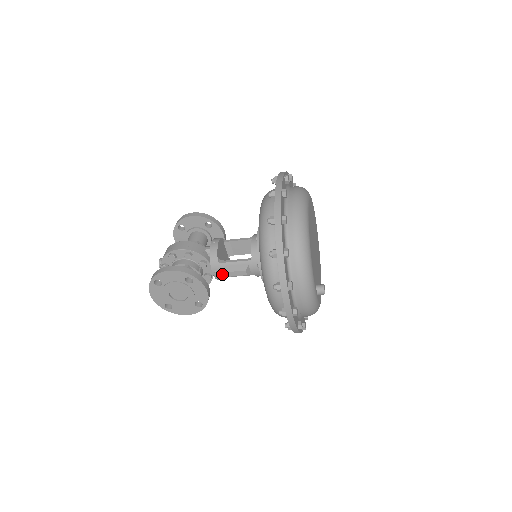
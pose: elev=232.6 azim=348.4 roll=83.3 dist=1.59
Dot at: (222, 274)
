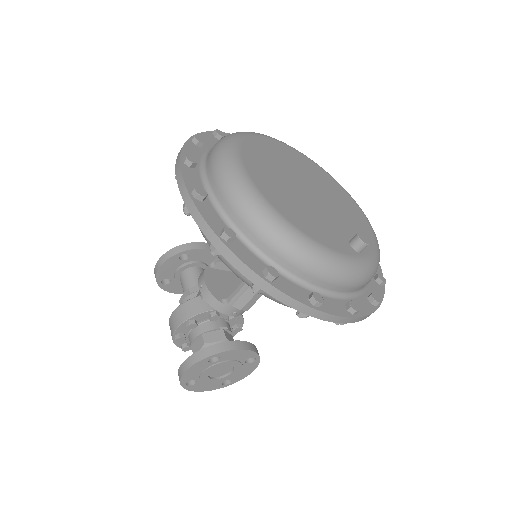
Dot at: occluded
